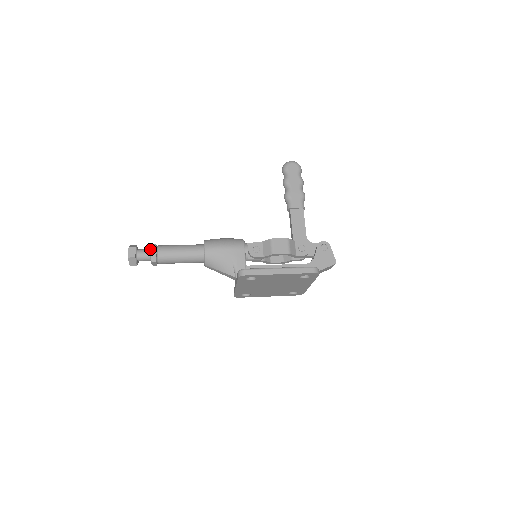
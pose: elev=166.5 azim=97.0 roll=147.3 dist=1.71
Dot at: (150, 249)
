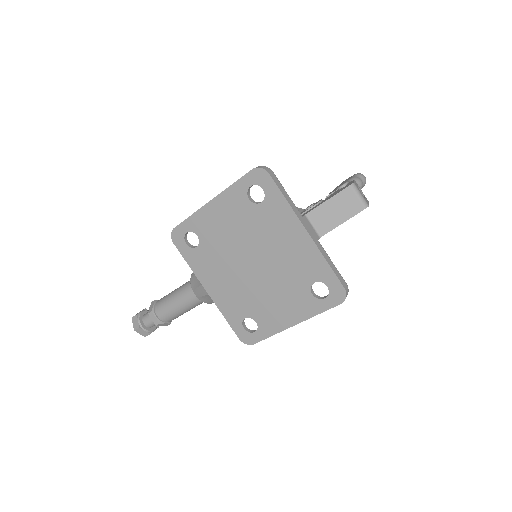
Dot at: occluded
